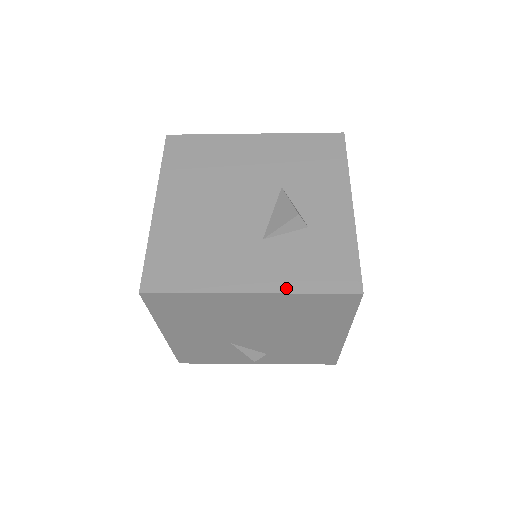
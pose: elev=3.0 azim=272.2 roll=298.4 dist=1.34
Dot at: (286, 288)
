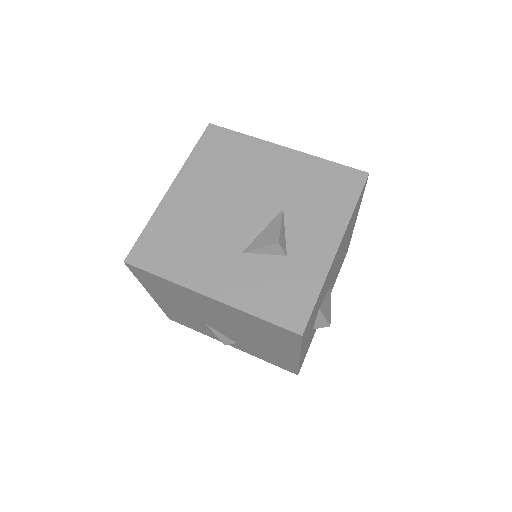
Dot at: (239, 304)
